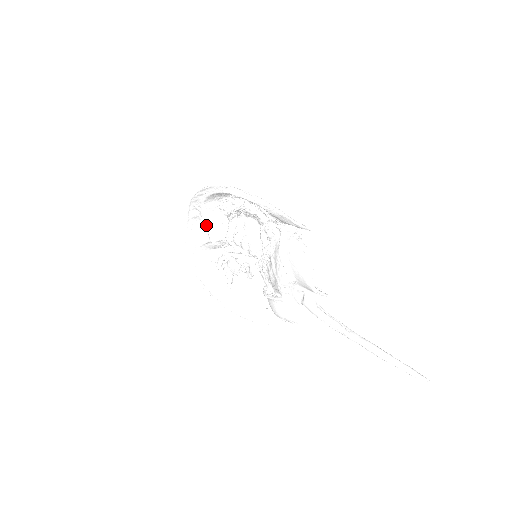
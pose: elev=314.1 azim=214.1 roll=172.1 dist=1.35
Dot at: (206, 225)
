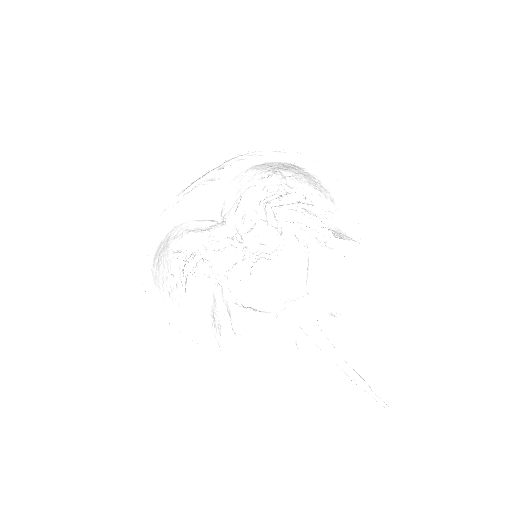
Dot at: (224, 196)
